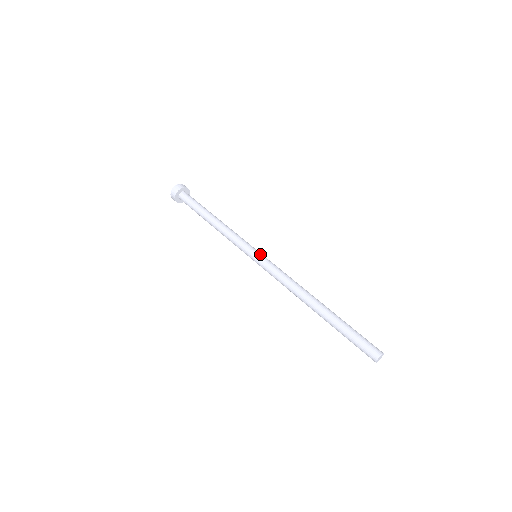
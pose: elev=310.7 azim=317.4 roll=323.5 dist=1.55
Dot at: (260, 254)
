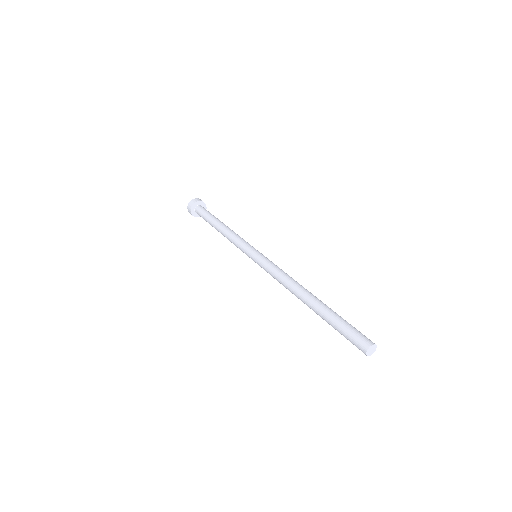
Dot at: (257, 254)
